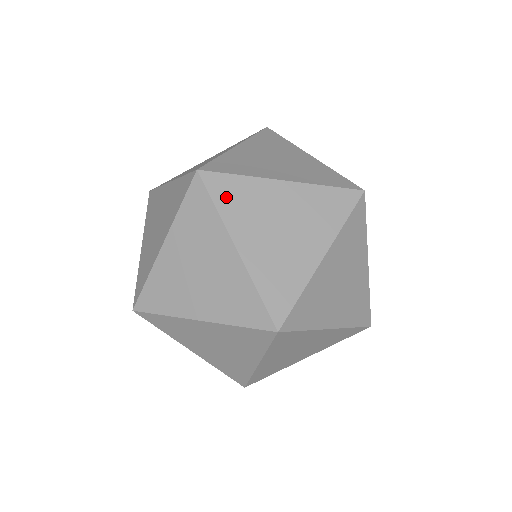
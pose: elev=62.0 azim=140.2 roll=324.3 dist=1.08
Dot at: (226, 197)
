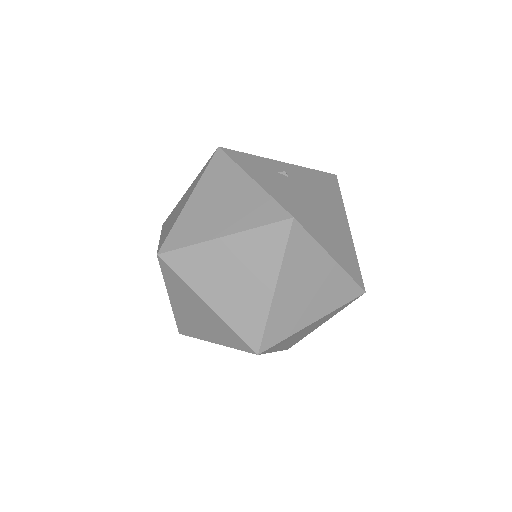
Dot at: (166, 222)
